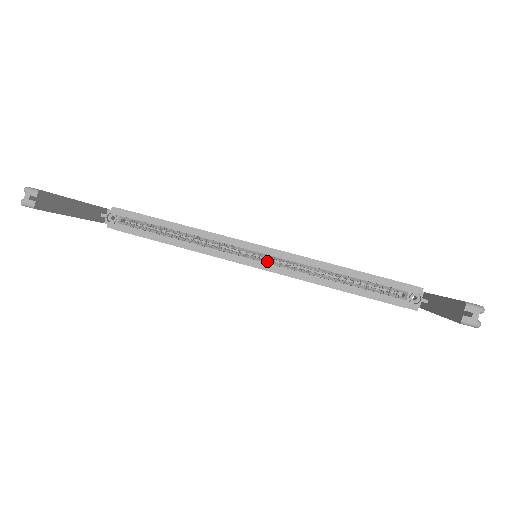
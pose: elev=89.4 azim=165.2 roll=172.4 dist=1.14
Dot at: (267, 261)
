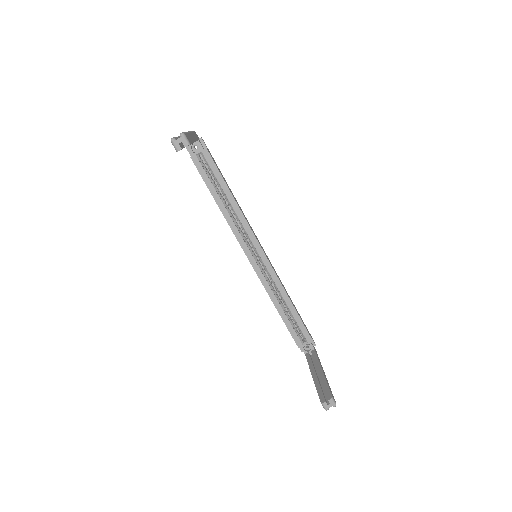
Dot at: (258, 263)
